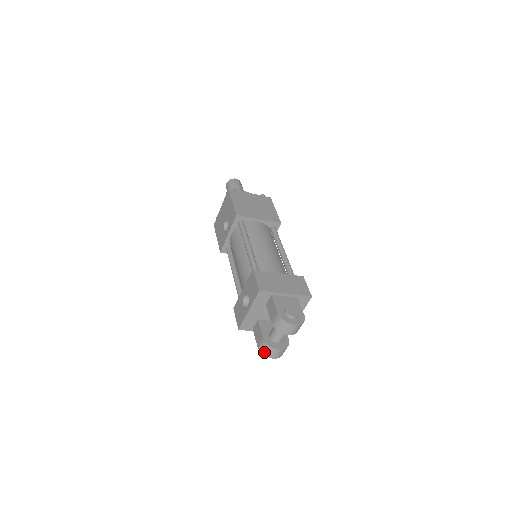
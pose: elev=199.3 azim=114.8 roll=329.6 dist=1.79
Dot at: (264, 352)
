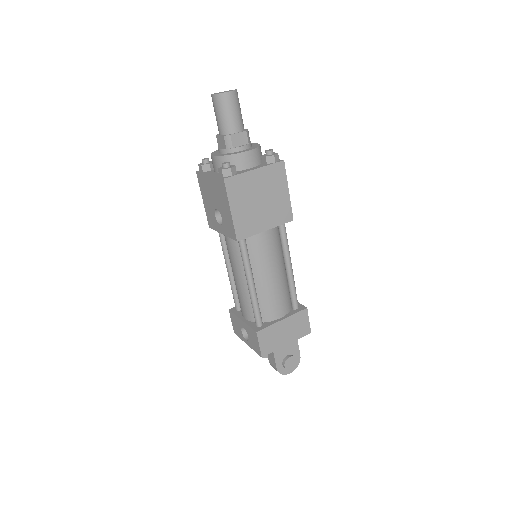
Dot at: occluded
